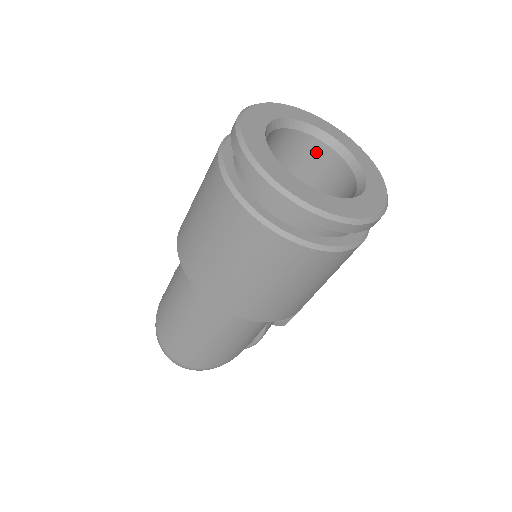
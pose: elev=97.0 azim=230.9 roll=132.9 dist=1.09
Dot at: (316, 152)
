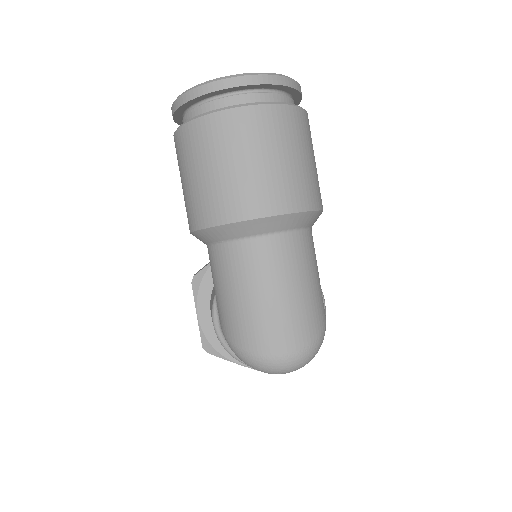
Dot at: occluded
